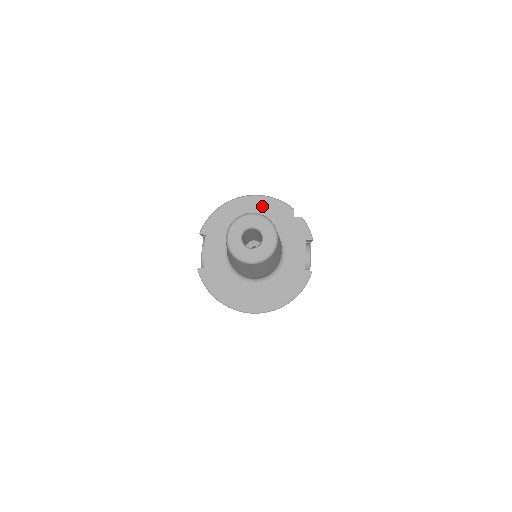
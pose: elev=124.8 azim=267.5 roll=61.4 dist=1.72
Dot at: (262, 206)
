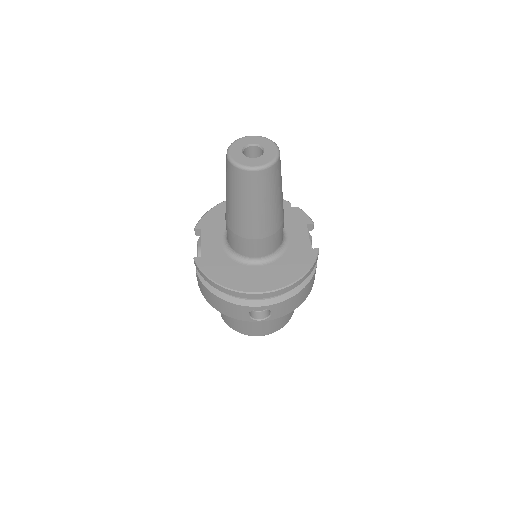
Dot at: occluded
